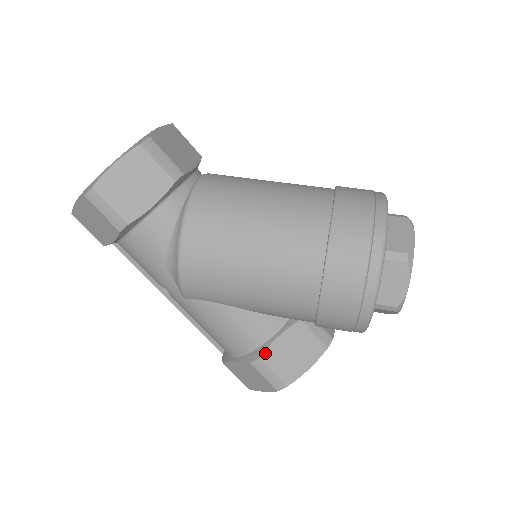
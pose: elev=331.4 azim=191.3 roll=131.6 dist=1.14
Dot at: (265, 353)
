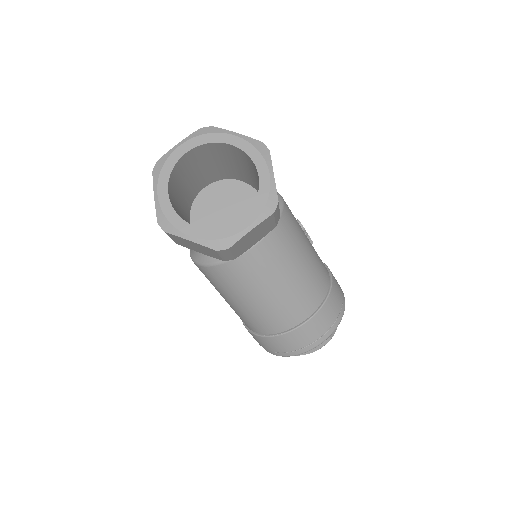
Dot at: occluded
